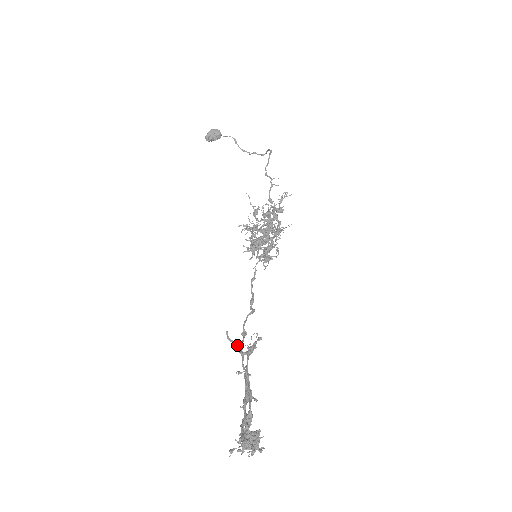
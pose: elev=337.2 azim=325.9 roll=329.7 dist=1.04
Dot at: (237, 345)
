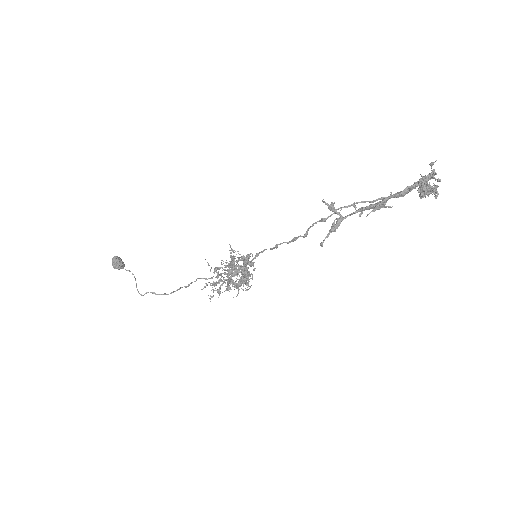
Dot at: (333, 209)
